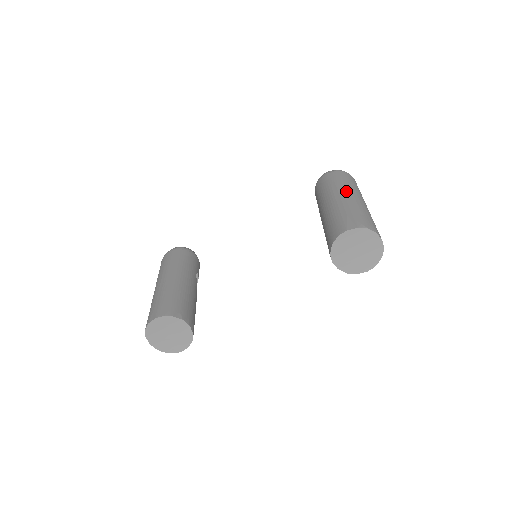
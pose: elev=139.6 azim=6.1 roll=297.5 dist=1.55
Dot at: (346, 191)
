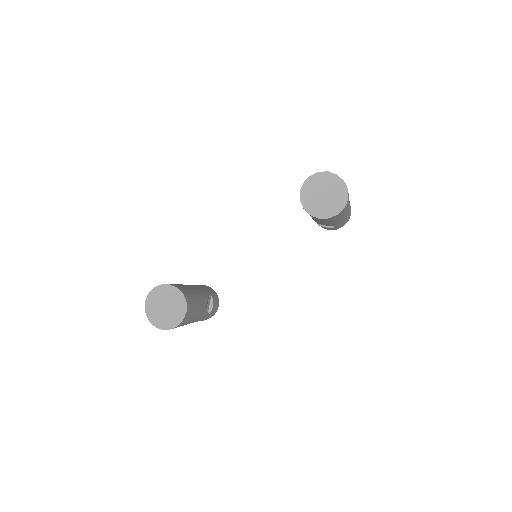
Dot at: occluded
